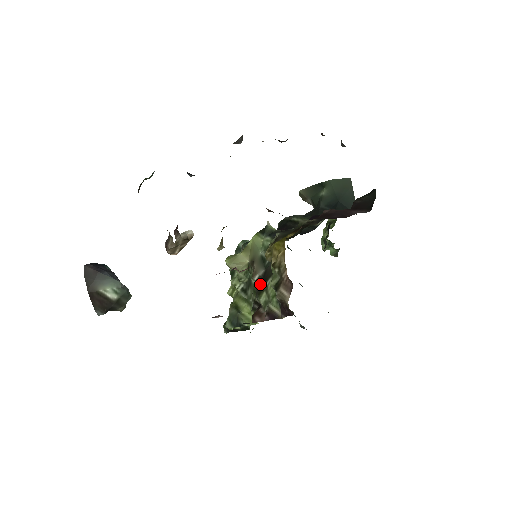
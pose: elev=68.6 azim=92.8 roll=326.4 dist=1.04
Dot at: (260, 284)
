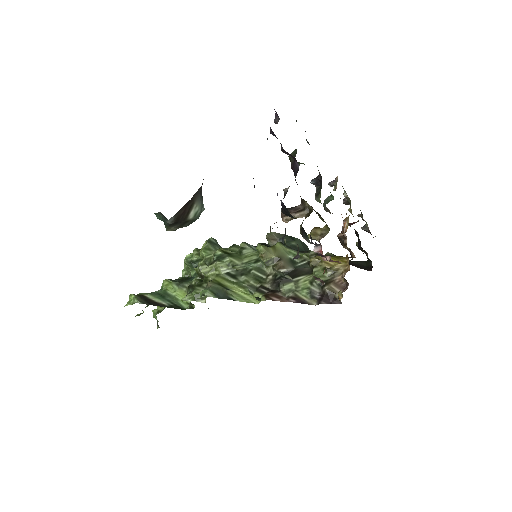
Dot at: (287, 276)
